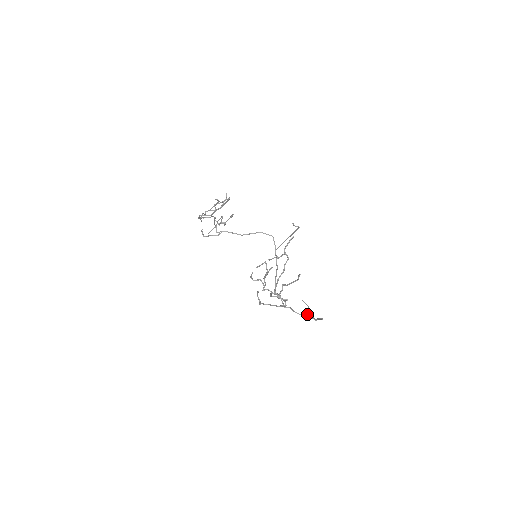
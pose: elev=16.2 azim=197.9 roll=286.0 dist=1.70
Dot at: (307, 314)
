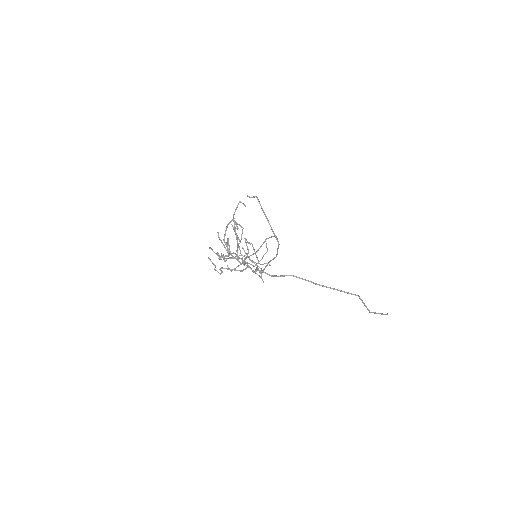
Dot at: (290, 275)
